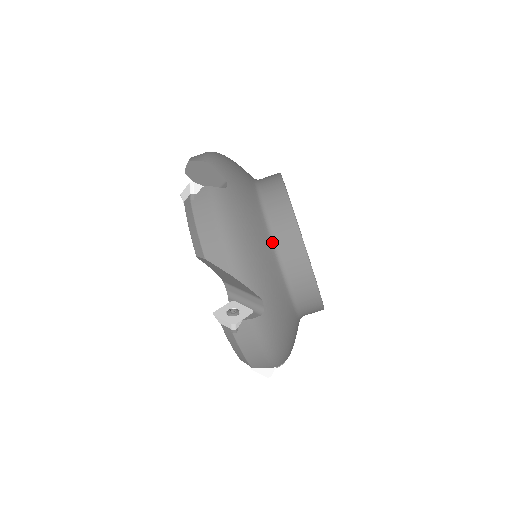
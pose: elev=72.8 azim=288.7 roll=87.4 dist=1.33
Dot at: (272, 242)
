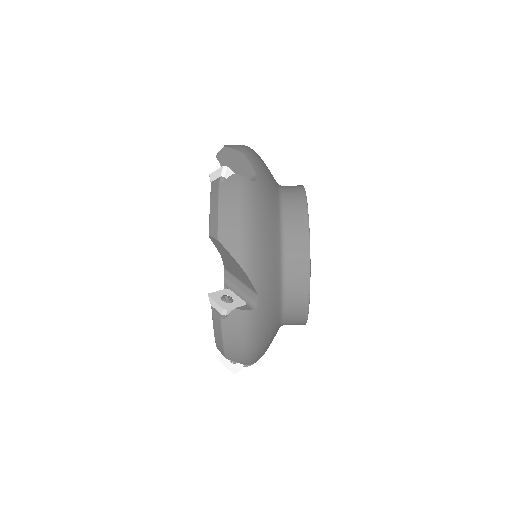
Dot at: (281, 245)
